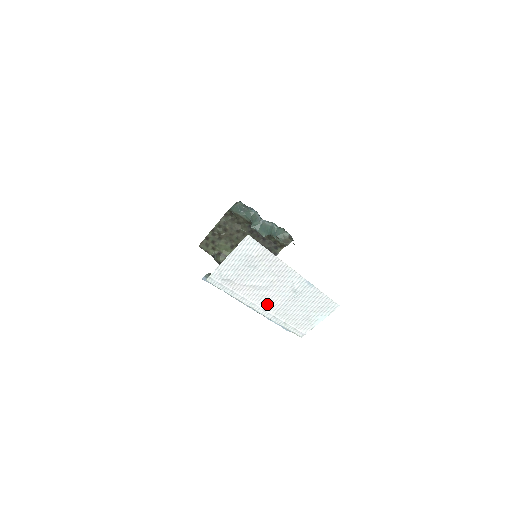
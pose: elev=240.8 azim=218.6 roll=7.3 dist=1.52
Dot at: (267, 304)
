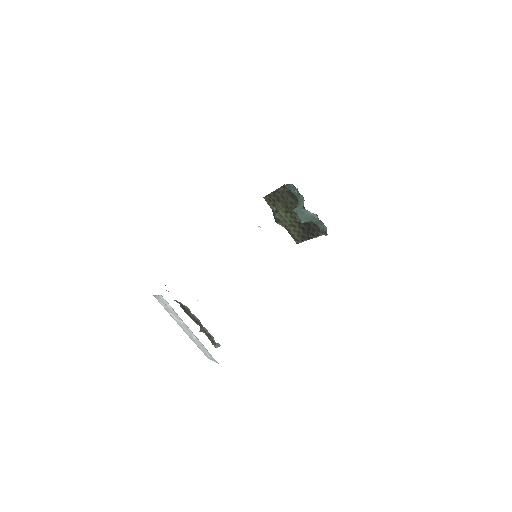
Dot at: occluded
